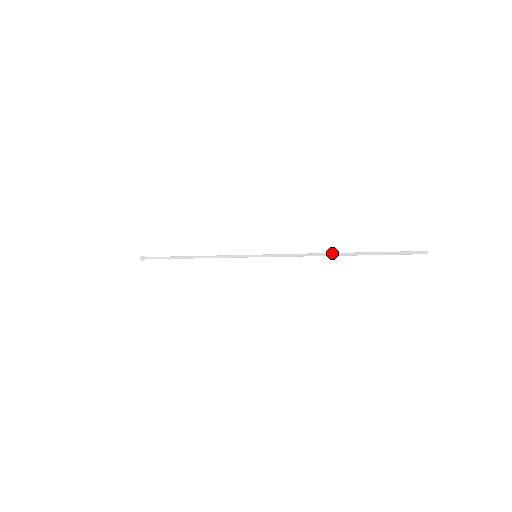
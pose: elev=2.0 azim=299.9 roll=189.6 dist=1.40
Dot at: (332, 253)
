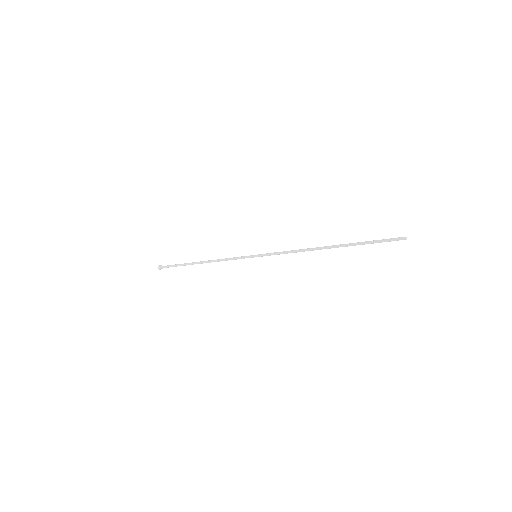
Dot at: (321, 248)
